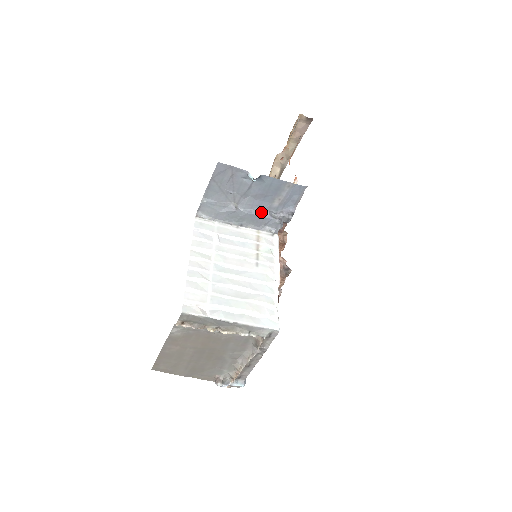
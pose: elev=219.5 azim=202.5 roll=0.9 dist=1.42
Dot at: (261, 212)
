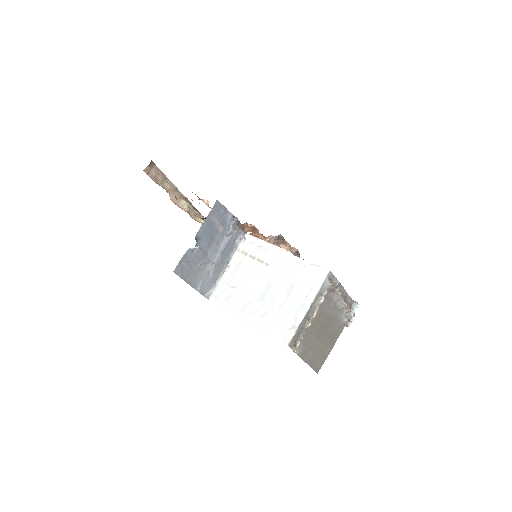
Dot at: (223, 243)
